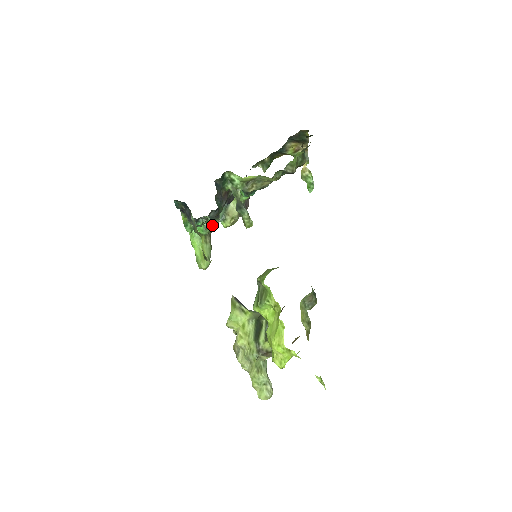
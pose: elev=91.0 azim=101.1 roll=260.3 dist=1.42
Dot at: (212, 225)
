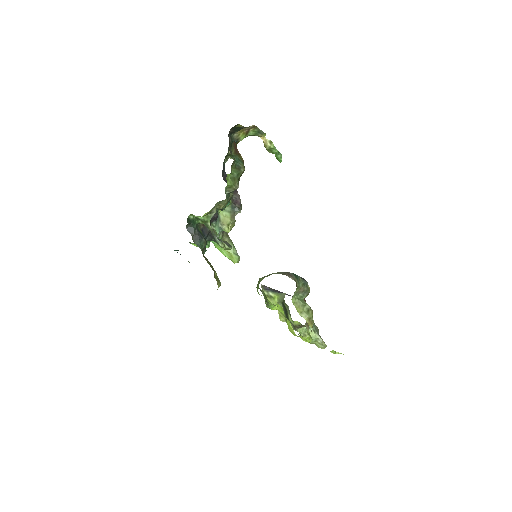
Dot at: occluded
